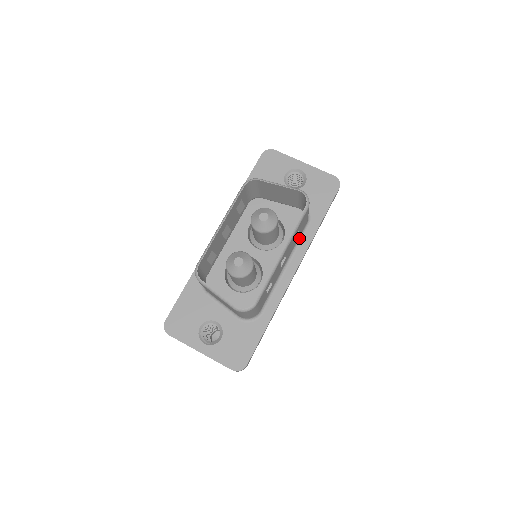
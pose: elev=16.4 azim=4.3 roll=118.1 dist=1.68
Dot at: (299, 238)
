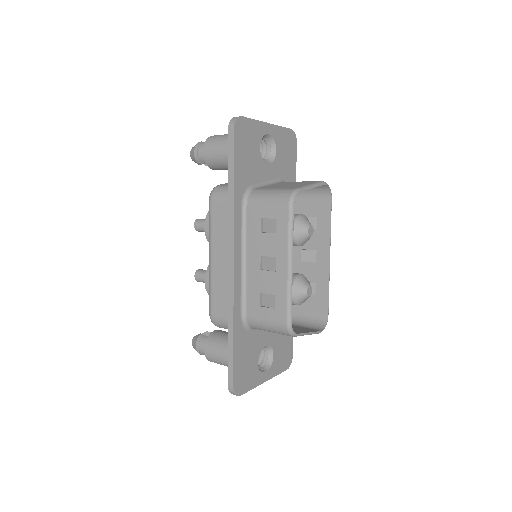
Dot at: occluded
